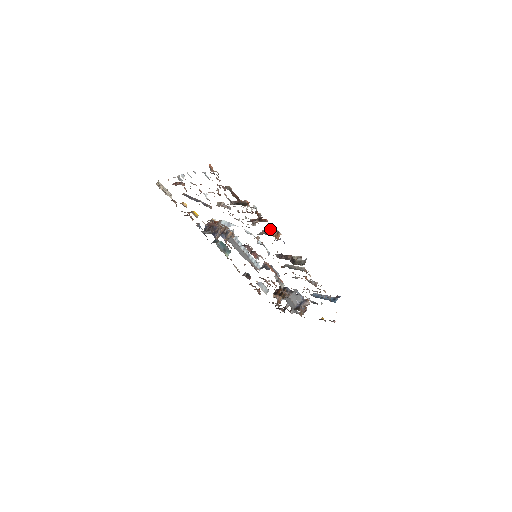
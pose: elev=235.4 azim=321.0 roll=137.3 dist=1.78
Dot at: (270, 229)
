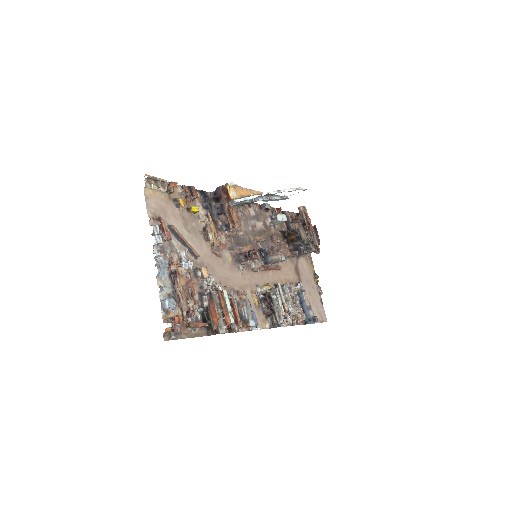
Dot at: (241, 327)
